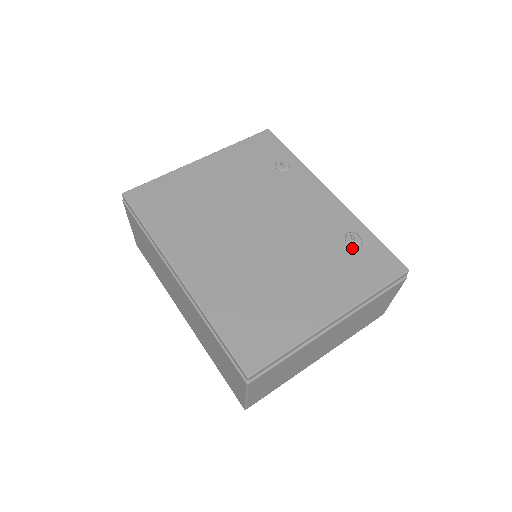
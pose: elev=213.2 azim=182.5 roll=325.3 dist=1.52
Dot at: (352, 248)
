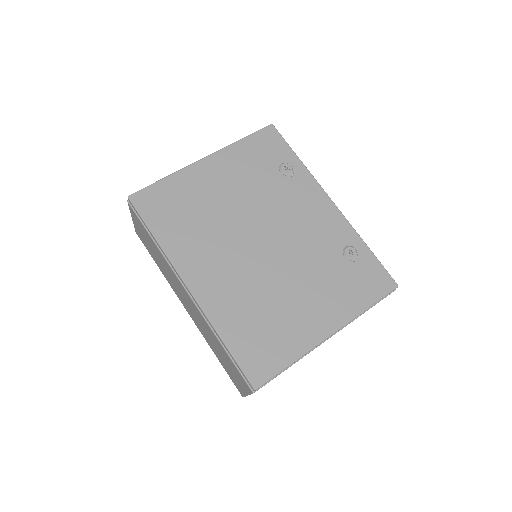
Dot at: (349, 263)
